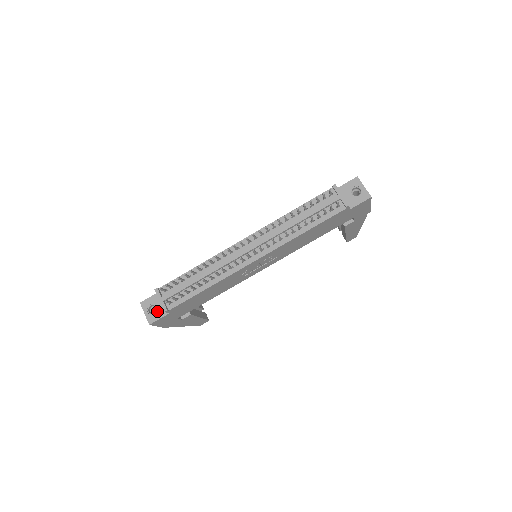
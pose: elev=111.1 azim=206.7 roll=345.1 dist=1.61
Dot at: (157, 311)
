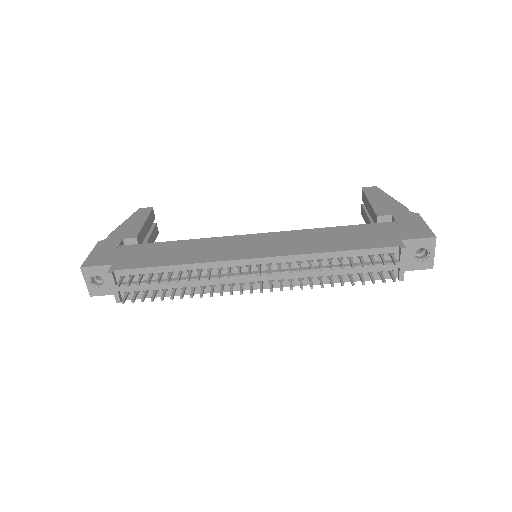
Dot at: (104, 286)
